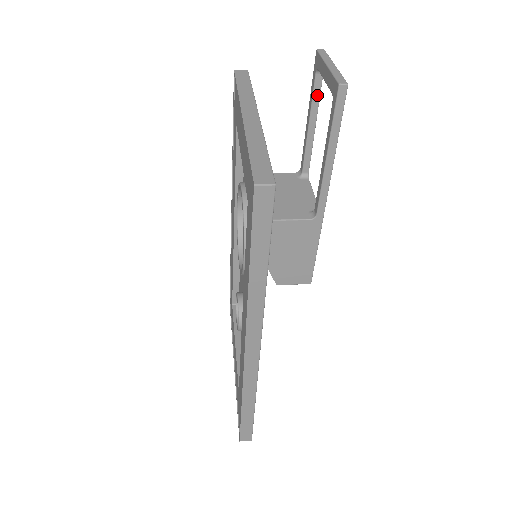
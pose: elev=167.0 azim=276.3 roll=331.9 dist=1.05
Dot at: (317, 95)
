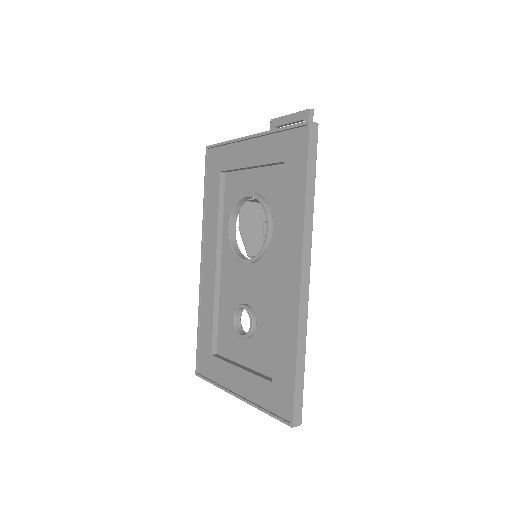
Dot at: occluded
